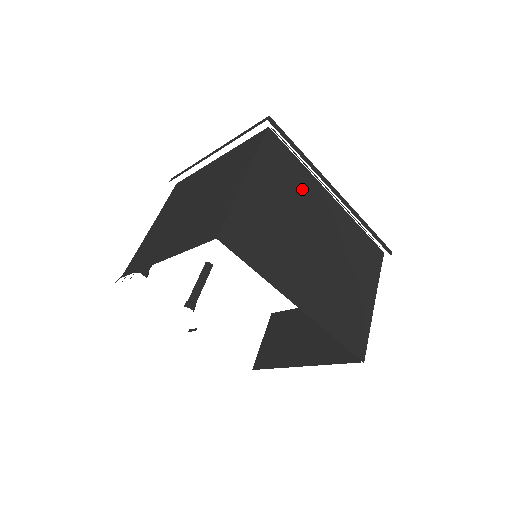
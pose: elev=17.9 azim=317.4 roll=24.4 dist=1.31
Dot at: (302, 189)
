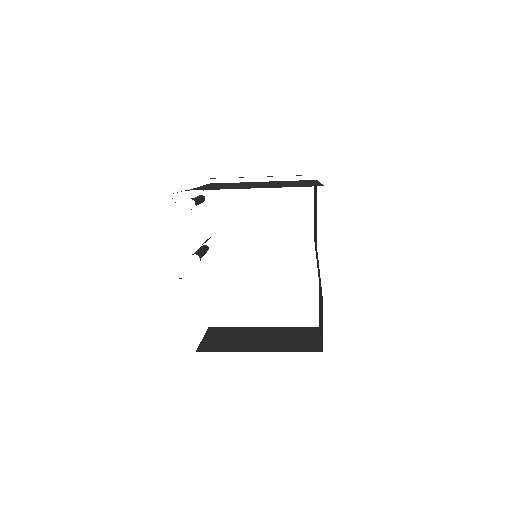
Dot at: occluded
